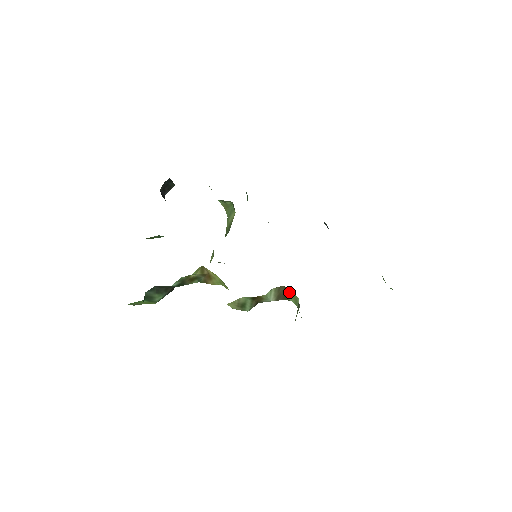
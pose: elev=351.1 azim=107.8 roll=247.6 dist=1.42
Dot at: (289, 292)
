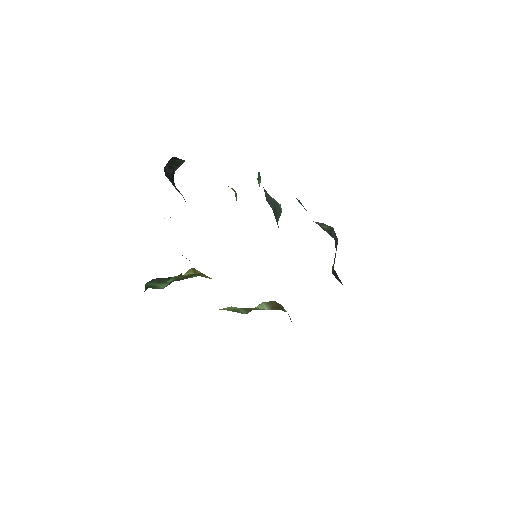
Dot at: (282, 306)
